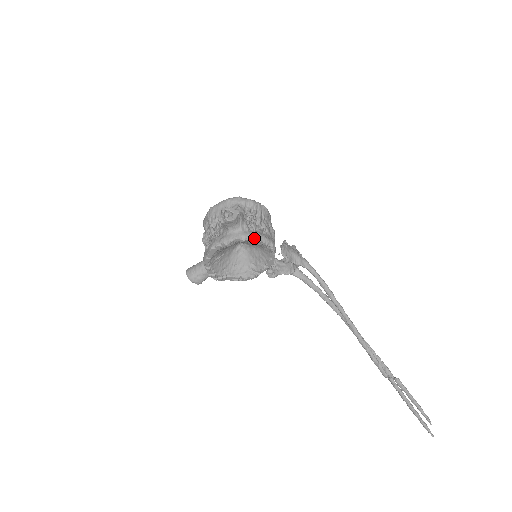
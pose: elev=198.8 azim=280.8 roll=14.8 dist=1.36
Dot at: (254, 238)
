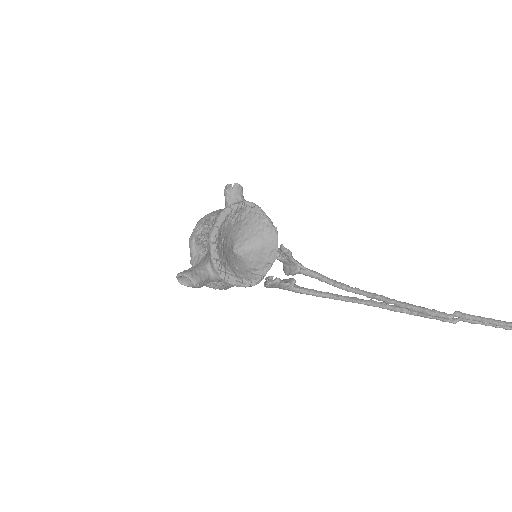
Dot at: (261, 209)
